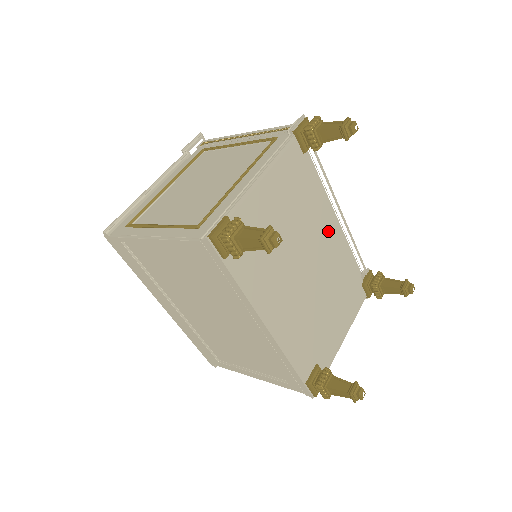
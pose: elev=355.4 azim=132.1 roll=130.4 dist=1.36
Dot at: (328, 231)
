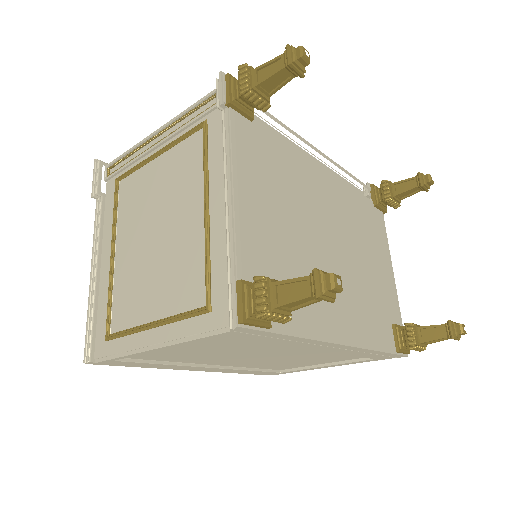
Dot at: (322, 184)
